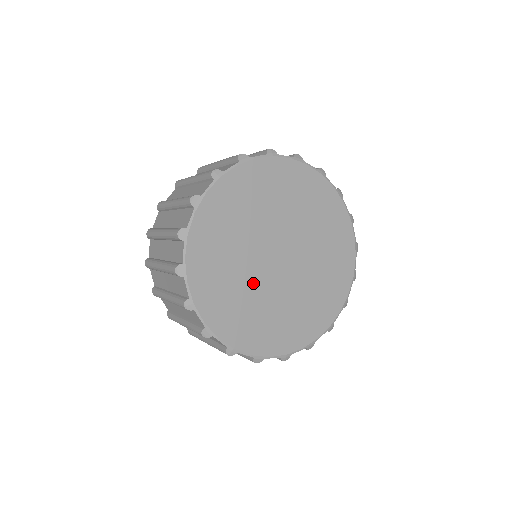
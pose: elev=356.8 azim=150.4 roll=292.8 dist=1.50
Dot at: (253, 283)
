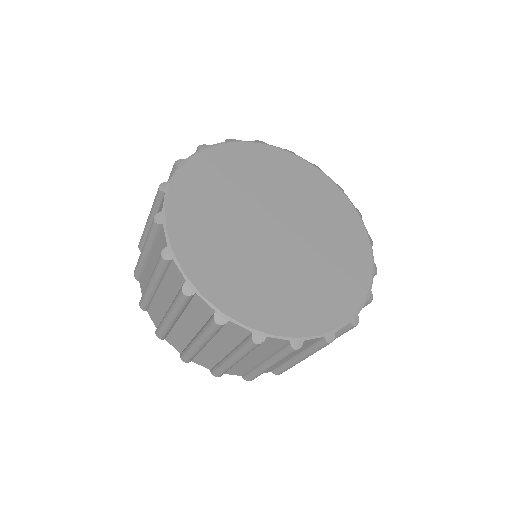
Dot at: (236, 223)
